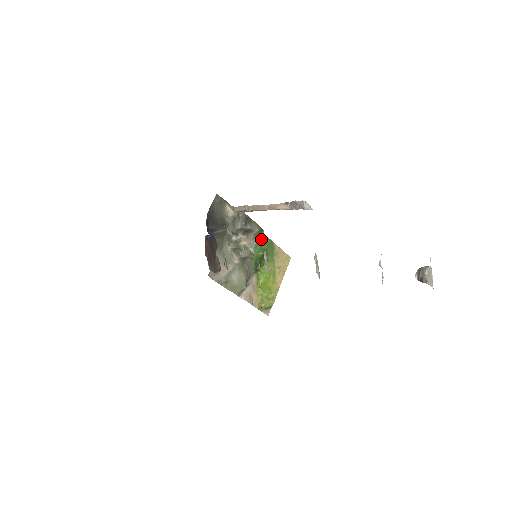
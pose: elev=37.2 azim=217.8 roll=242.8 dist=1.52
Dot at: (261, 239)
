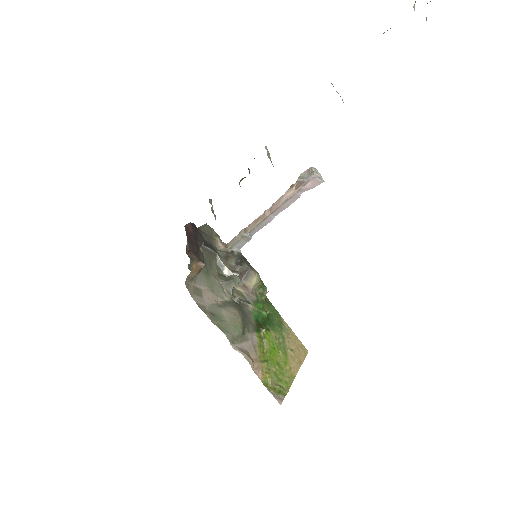
Dot at: (263, 300)
